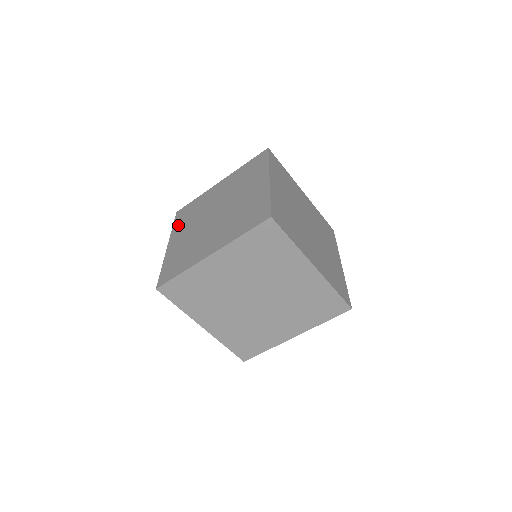
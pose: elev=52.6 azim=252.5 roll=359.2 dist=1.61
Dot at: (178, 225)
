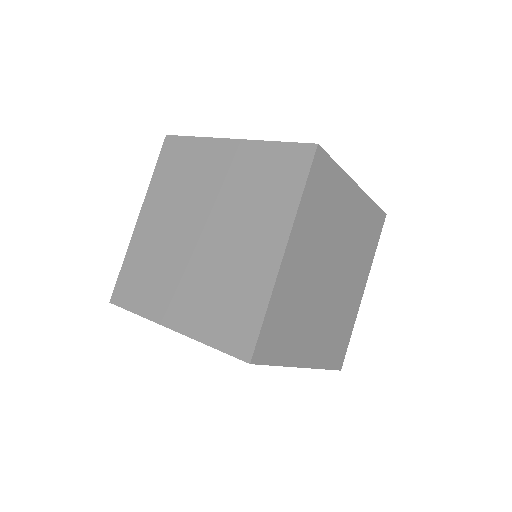
Dot at: (159, 181)
